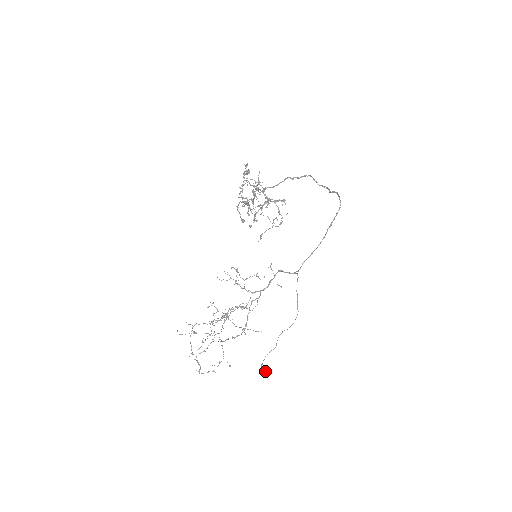
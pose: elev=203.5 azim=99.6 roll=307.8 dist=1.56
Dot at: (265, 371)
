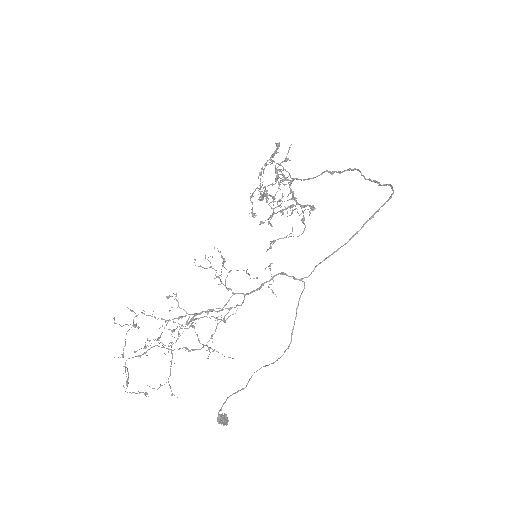
Dot at: (222, 422)
